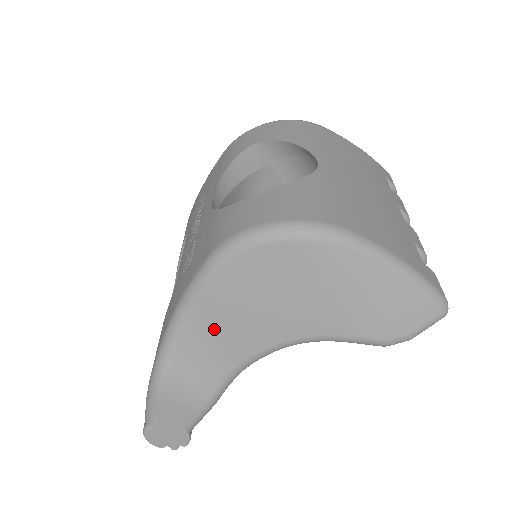
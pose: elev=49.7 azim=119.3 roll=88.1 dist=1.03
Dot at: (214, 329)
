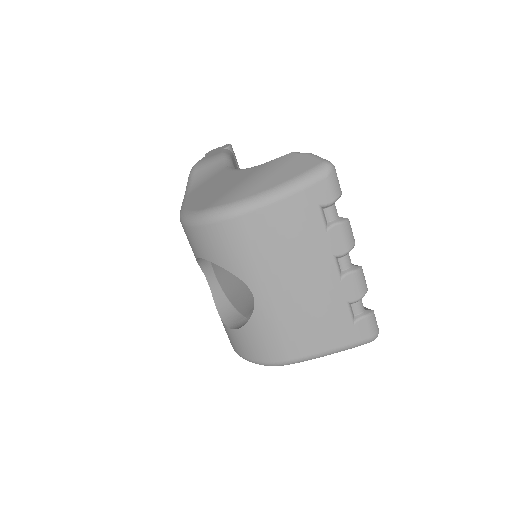
Dot at: occluded
